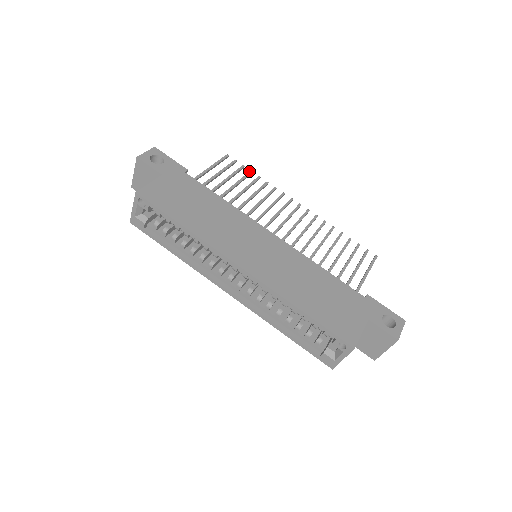
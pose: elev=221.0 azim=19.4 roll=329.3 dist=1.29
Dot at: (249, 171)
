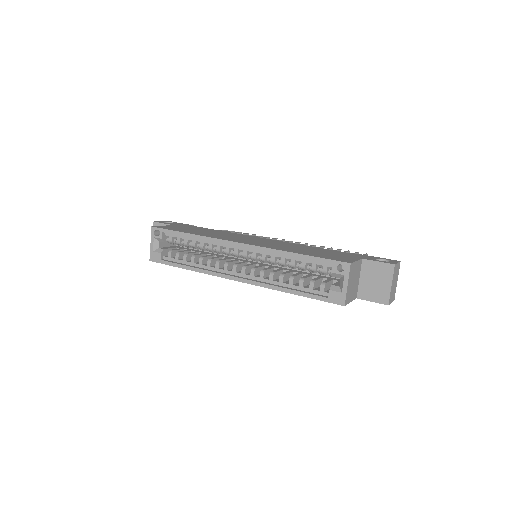
Dot at: (246, 233)
